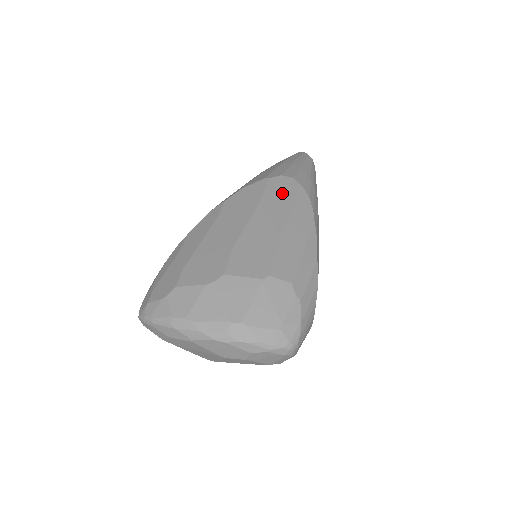
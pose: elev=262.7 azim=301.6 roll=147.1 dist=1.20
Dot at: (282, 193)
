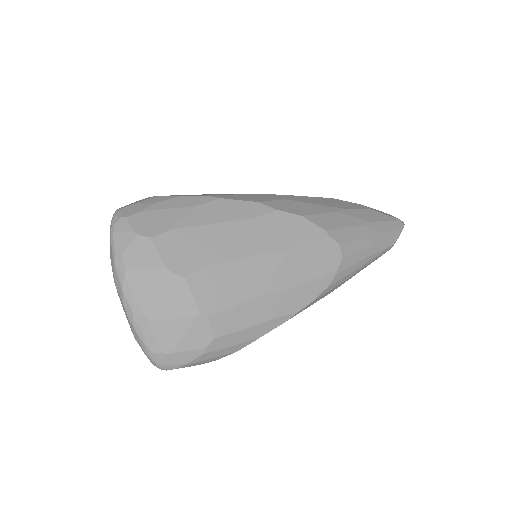
Dot at: (315, 261)
